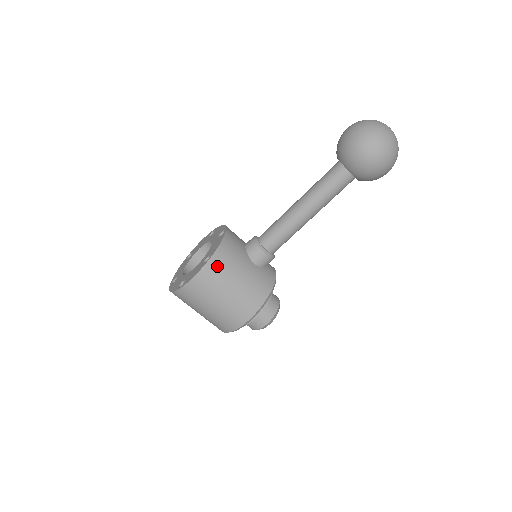
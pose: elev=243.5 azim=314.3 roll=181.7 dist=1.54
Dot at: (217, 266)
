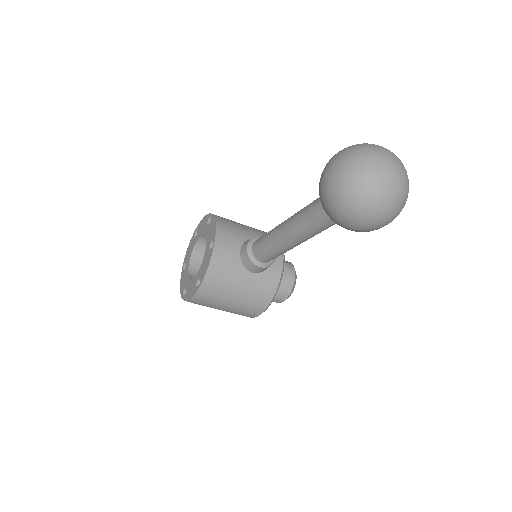
Dot at: (209, 291)
